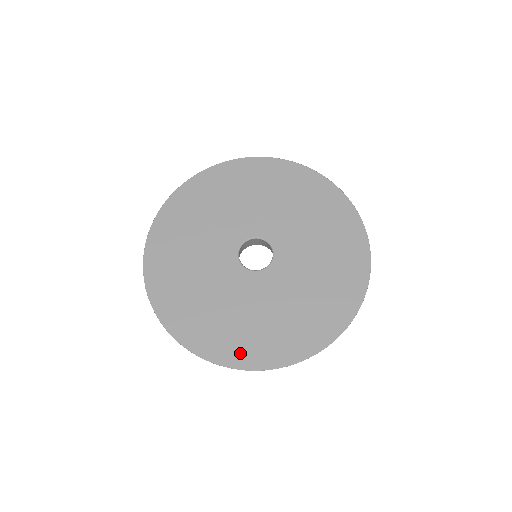
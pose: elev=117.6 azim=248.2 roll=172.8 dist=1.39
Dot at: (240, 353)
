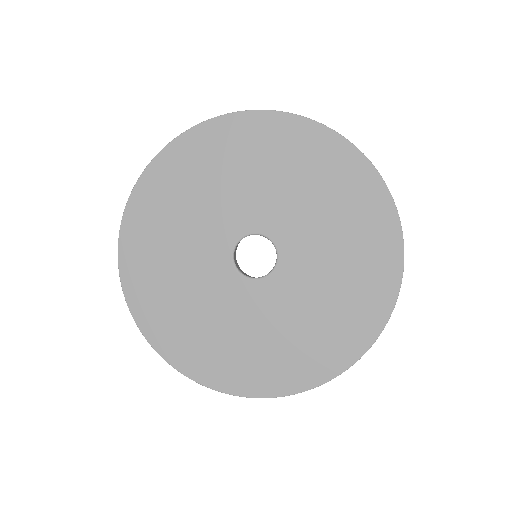
Dot at: (193, 360)
